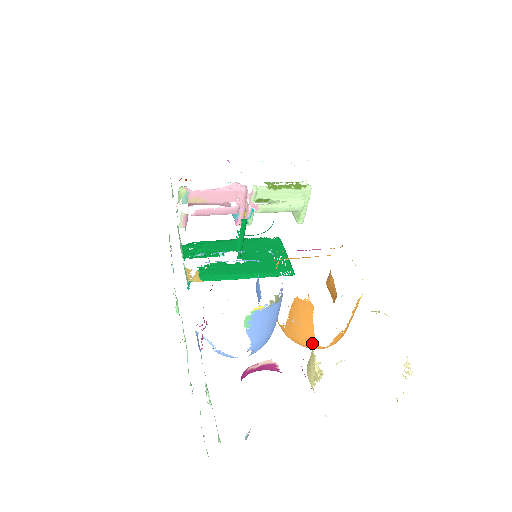
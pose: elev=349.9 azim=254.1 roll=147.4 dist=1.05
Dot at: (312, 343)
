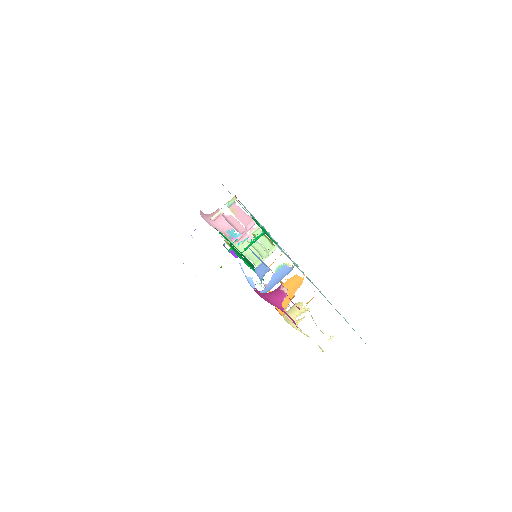
Dot at: (284, 308)
